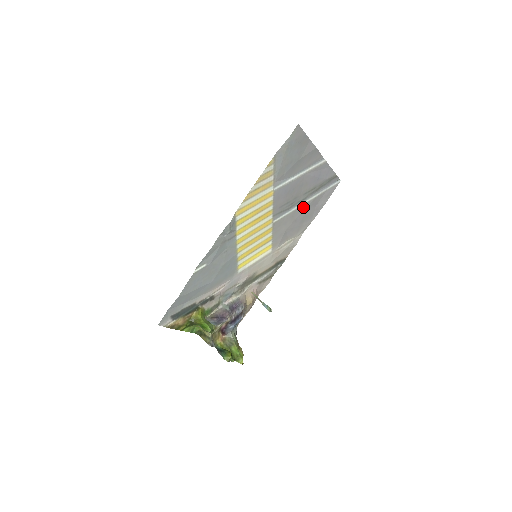
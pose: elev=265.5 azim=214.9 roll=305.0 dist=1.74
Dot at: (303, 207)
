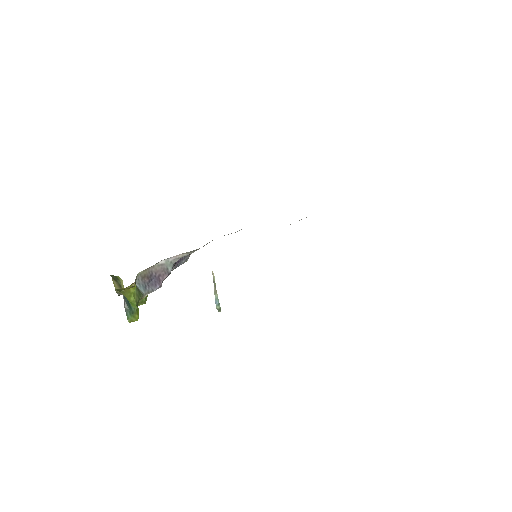
Dot at: occluded
